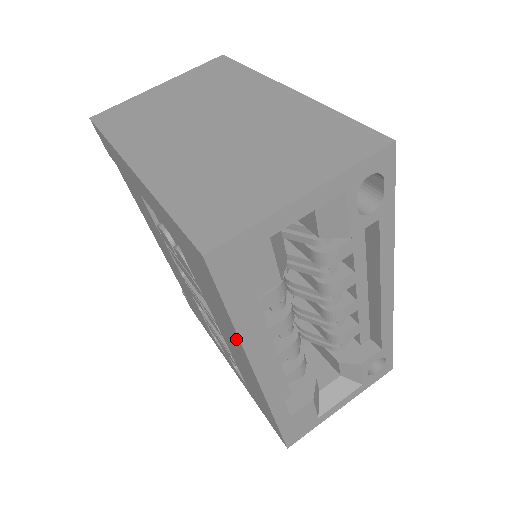
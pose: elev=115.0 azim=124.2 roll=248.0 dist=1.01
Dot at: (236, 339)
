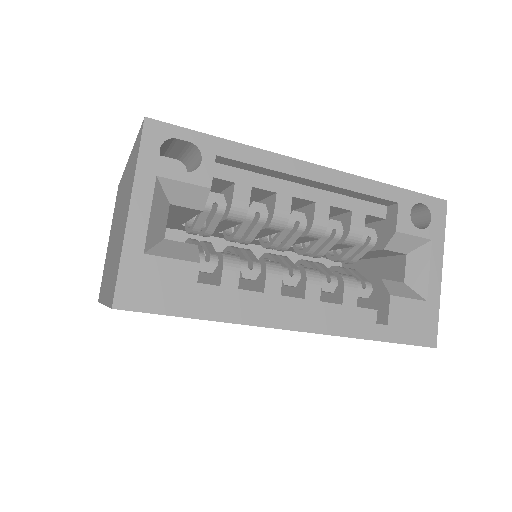
Dot at: occluded
